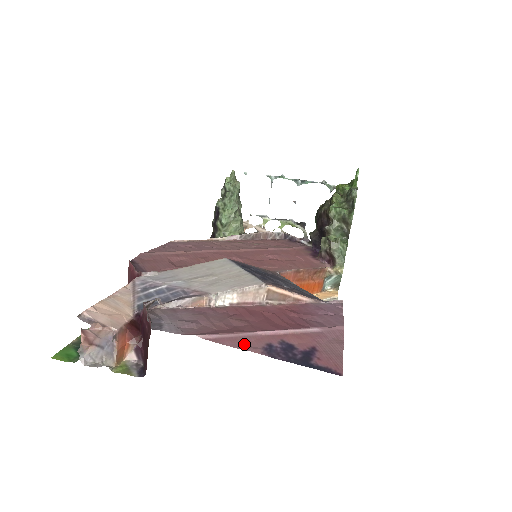
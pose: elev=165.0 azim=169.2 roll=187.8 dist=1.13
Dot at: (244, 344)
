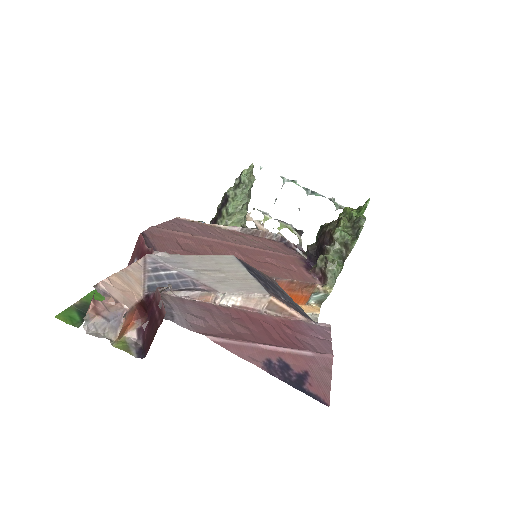
Dot at: (247, 354)
